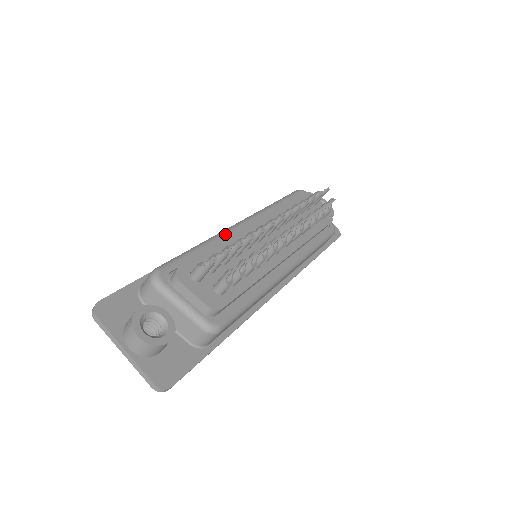
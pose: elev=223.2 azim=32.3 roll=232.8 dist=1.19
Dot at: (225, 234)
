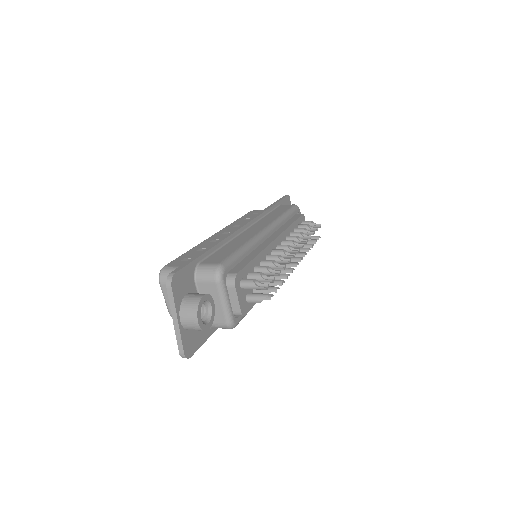
Dot at: (258, 242)
